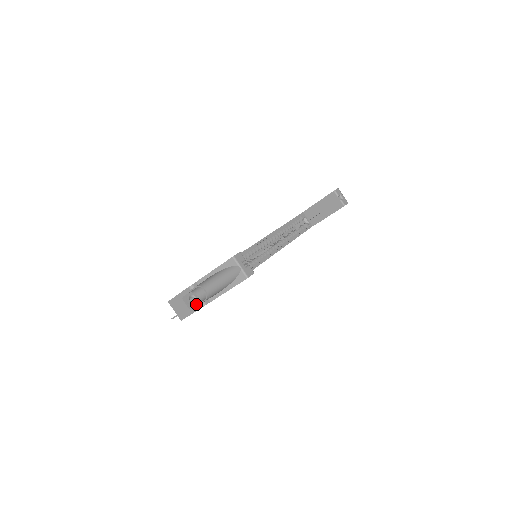
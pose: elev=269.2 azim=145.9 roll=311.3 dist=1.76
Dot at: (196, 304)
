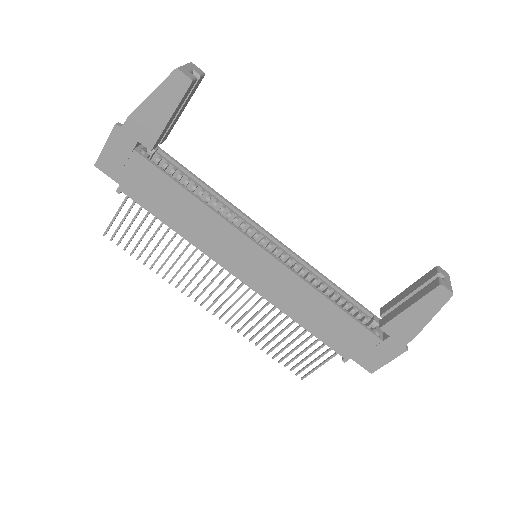
Dot at: occluded
